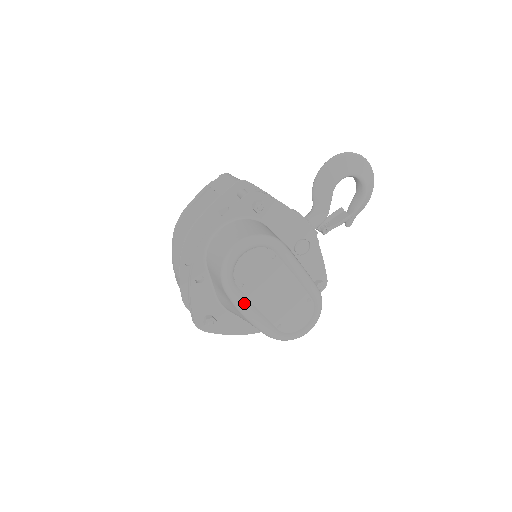
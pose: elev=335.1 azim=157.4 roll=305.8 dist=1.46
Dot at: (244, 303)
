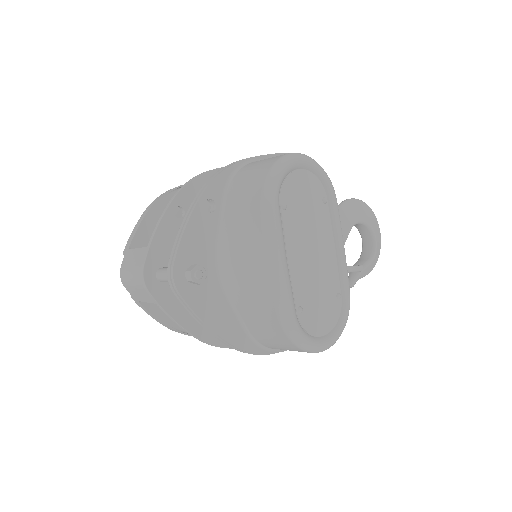
Dot at: (279, 234)
